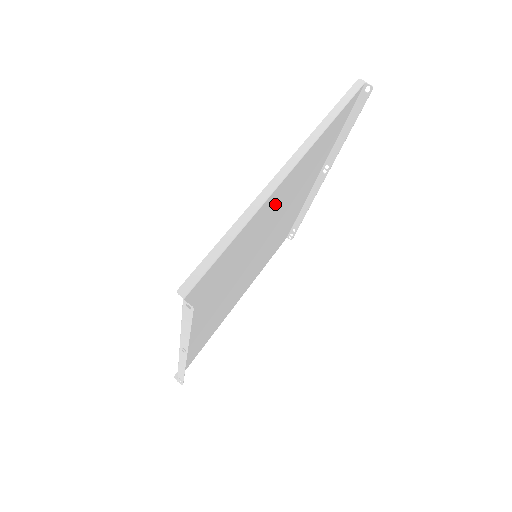
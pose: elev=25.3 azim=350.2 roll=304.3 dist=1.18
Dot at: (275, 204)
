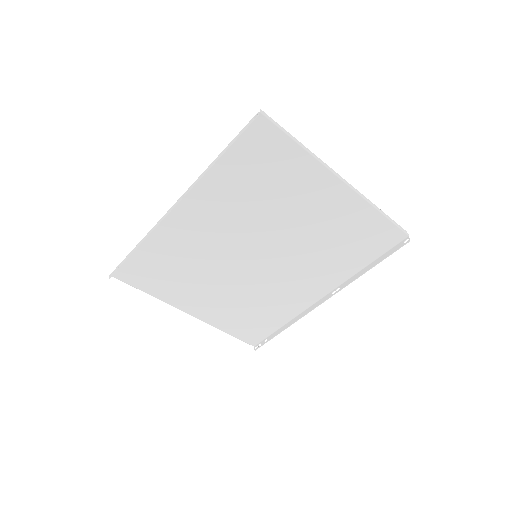
Dot at: (315, 201)
